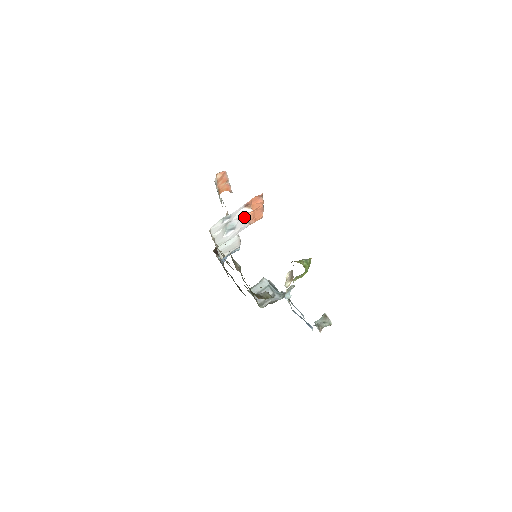
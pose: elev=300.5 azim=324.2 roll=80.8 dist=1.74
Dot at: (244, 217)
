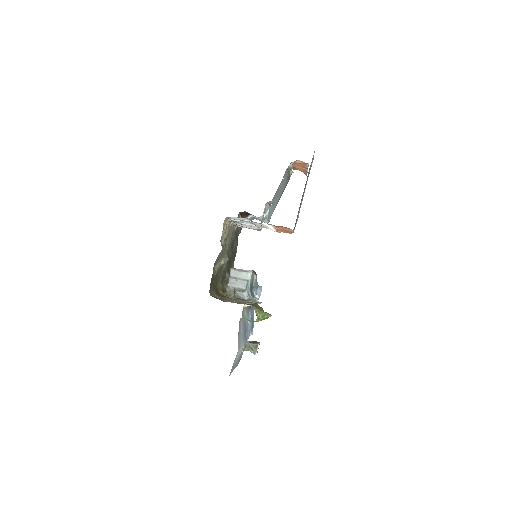
Dot at: occluded
